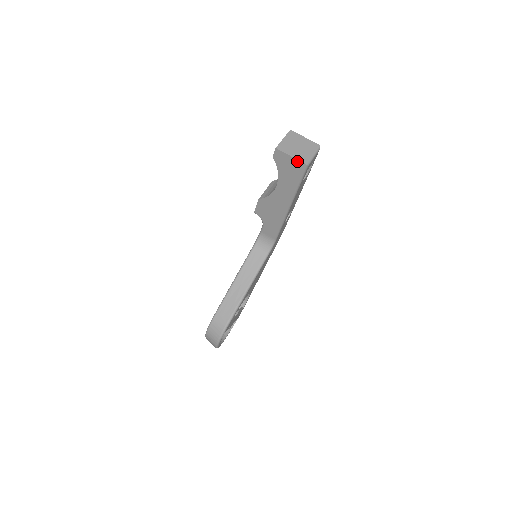
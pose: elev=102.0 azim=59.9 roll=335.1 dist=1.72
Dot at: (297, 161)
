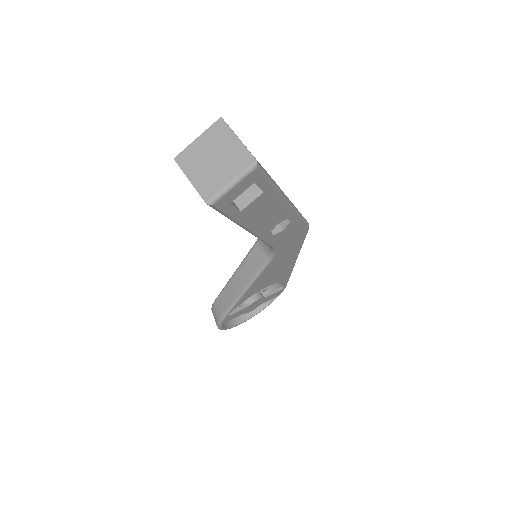
Dot at: (198, 191)
